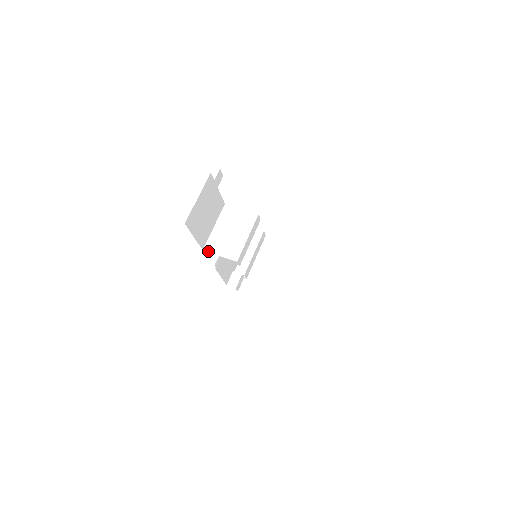
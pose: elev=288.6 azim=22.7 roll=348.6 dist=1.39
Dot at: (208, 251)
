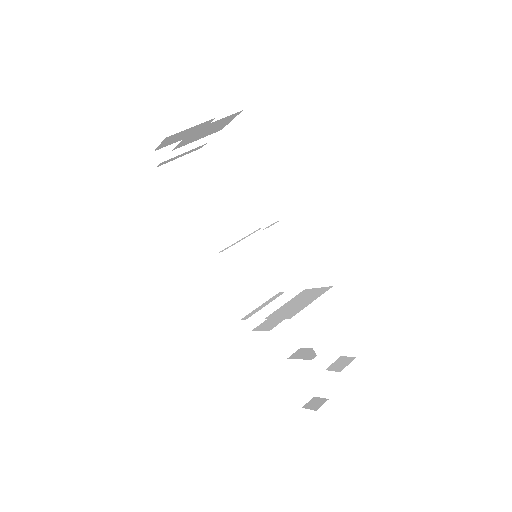
Dot at: occluded
